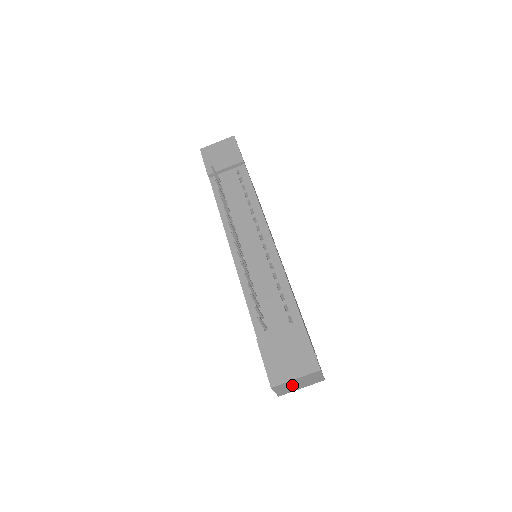
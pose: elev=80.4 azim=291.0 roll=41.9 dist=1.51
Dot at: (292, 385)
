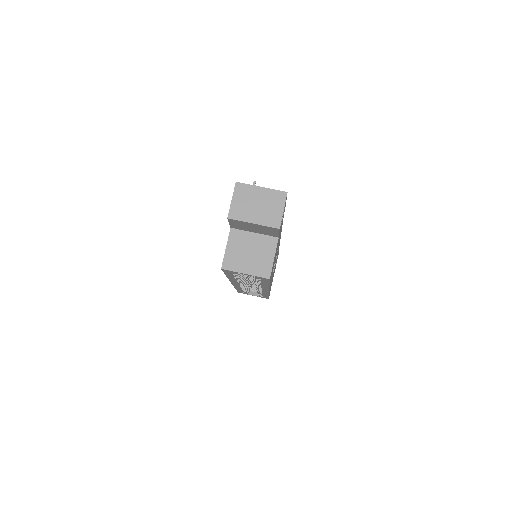
Dot at: (251, 201)
